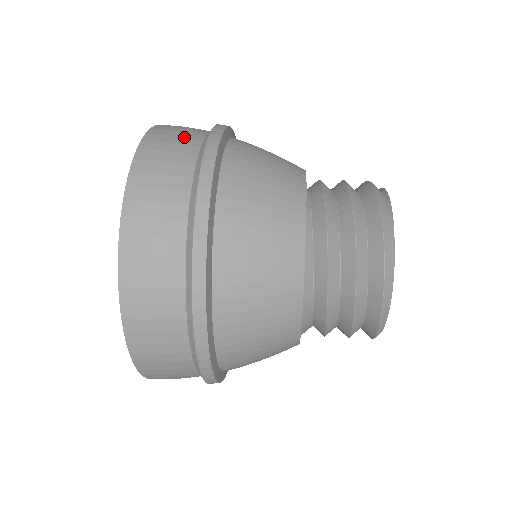
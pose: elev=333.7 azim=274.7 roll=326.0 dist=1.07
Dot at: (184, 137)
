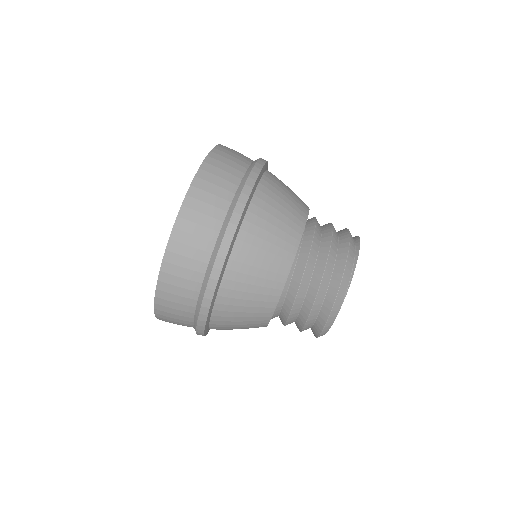
Dot at: (214, 206)
